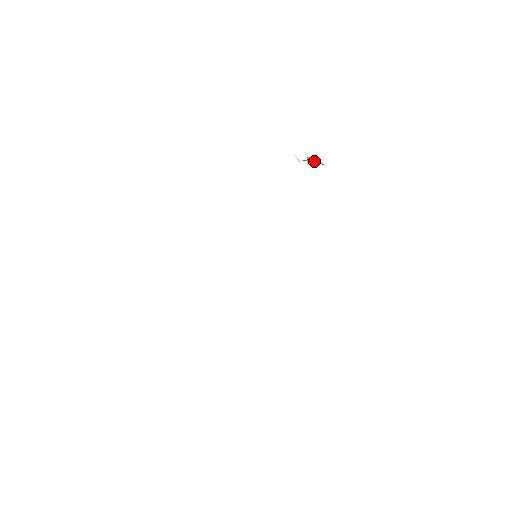
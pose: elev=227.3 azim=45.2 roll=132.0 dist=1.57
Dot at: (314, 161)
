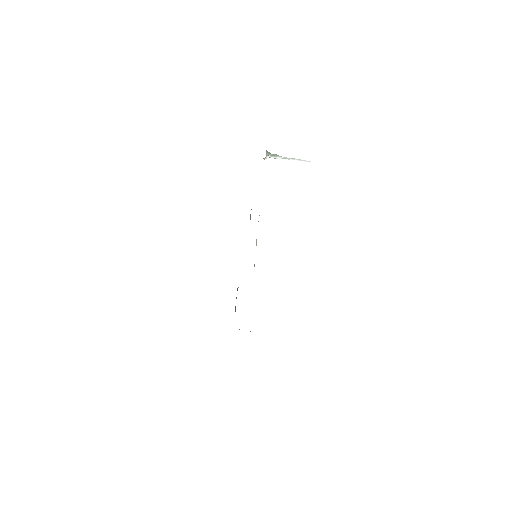
Dot at: (287, 158)
